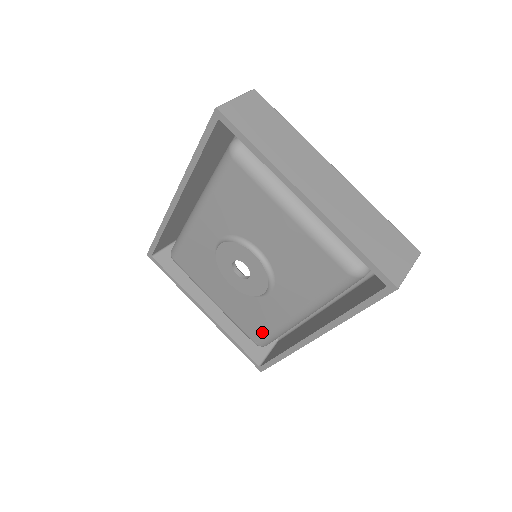
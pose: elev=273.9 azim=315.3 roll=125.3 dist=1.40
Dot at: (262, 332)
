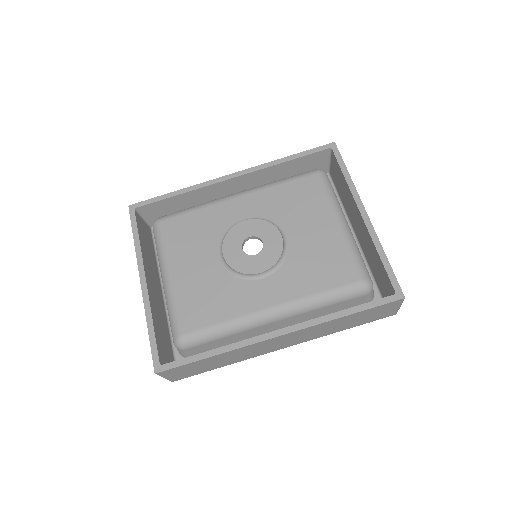
Dot at: (207, 321)
